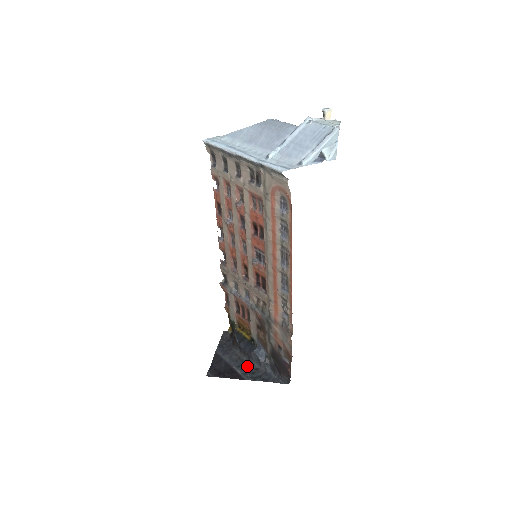
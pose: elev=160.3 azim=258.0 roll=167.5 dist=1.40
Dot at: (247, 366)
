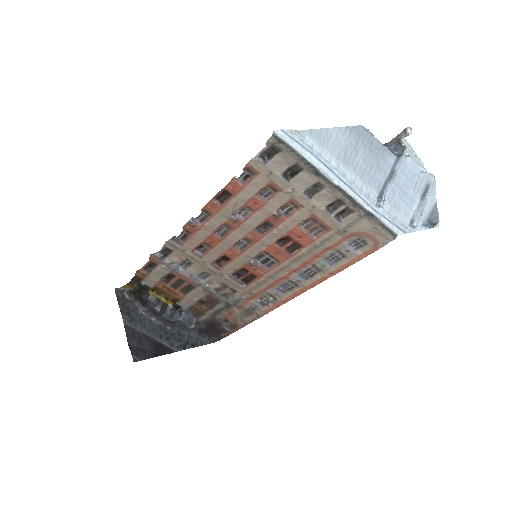
Dot at: (169, 333)
